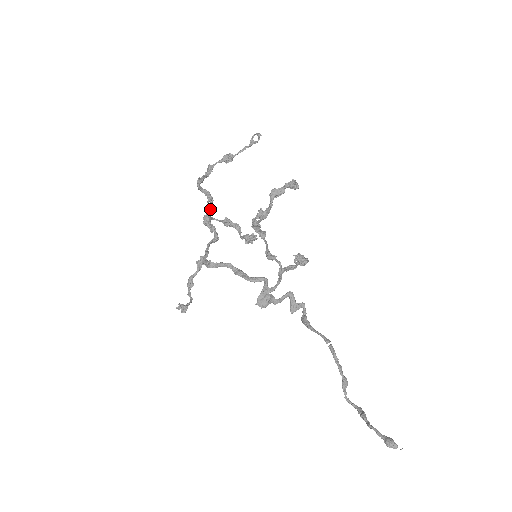
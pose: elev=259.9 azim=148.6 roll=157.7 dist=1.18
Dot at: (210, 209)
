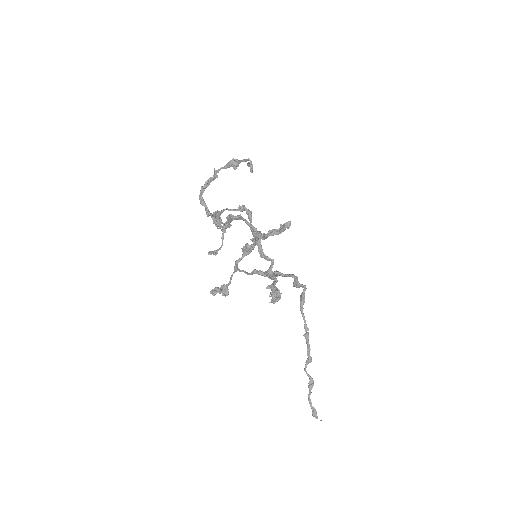
Dot at: (213, 215)
